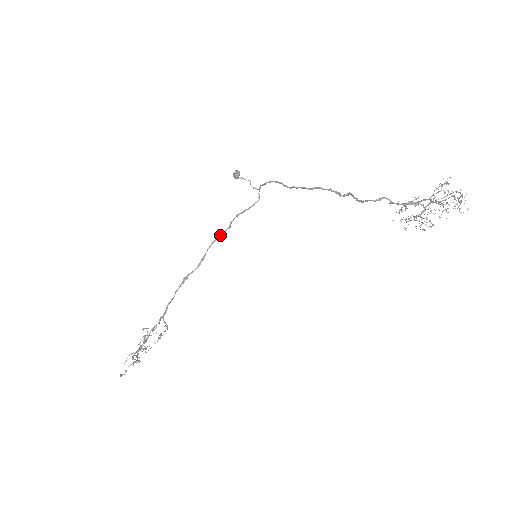
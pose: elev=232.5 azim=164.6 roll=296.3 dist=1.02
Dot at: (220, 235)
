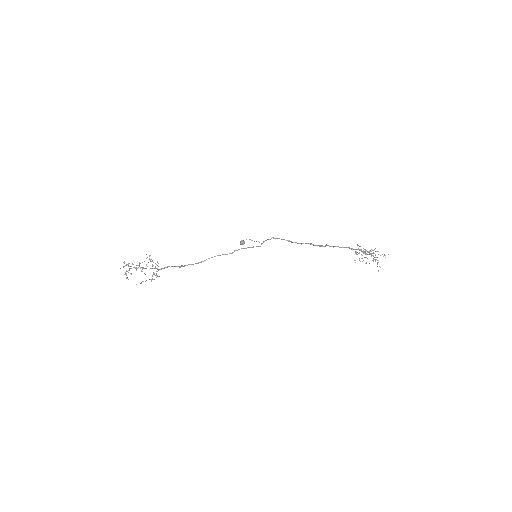
Dot at: (224, 254)
